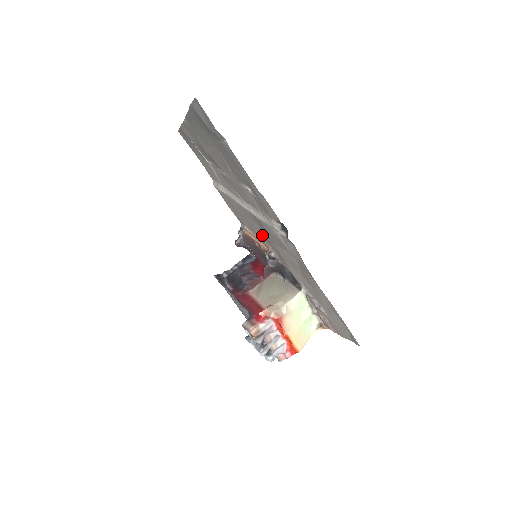
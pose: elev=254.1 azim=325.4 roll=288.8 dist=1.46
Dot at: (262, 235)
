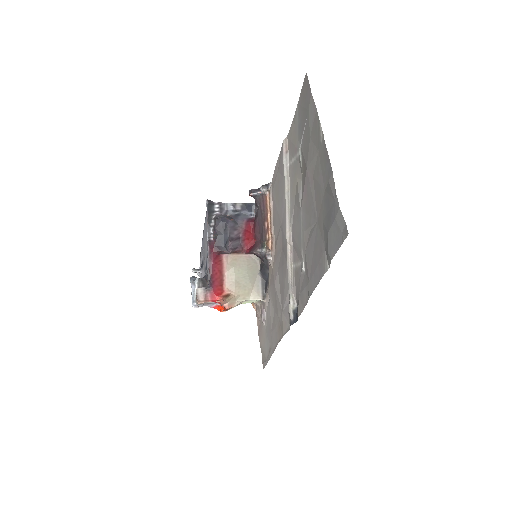
Dot at: (277, 243)
